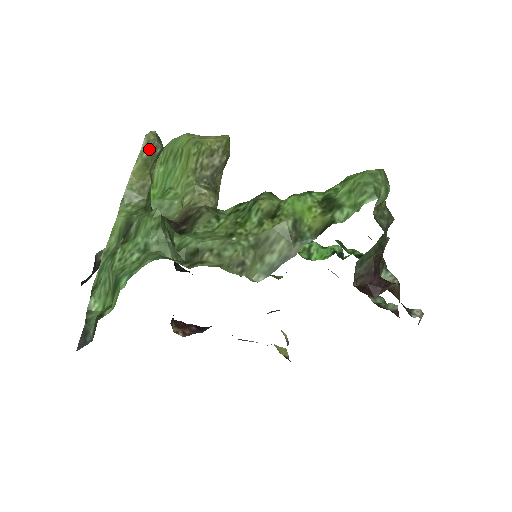
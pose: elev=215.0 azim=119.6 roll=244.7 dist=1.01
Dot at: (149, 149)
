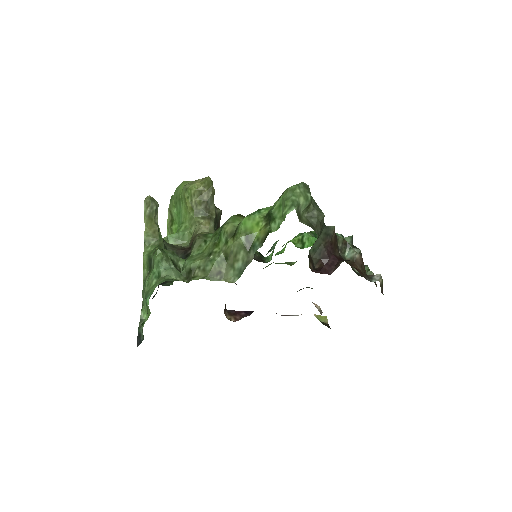
Dot at: (148, 209)
